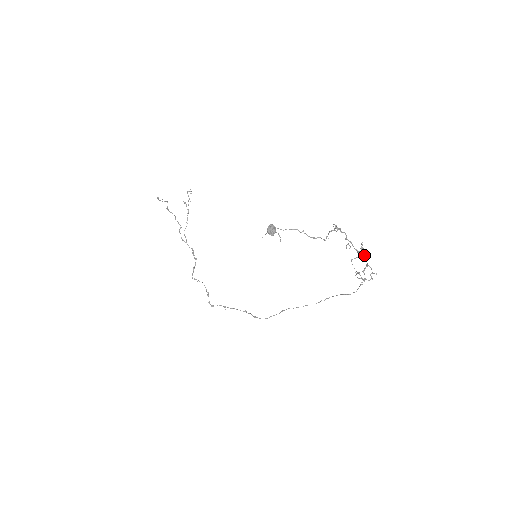
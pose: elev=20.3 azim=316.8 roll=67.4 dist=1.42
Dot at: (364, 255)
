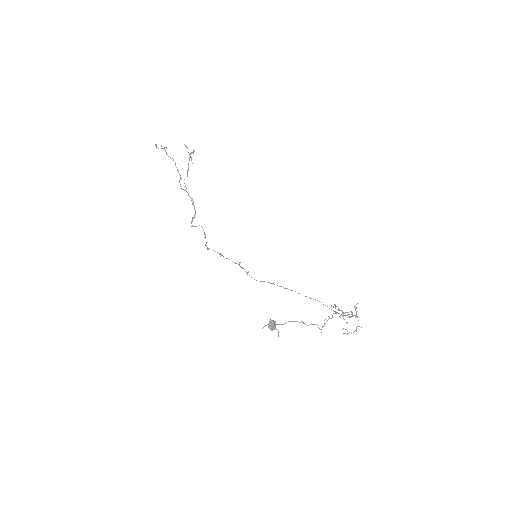
Dot at: (355, 317)
